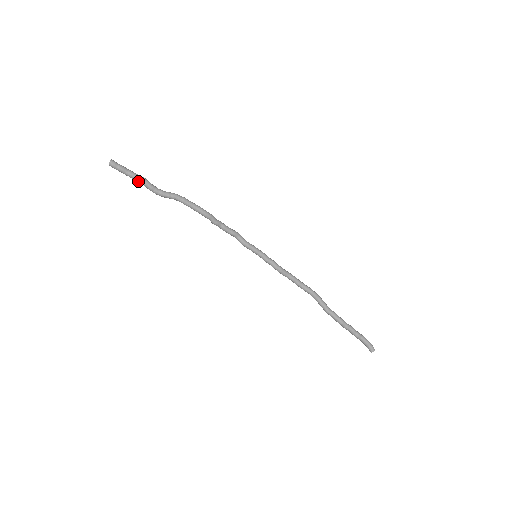
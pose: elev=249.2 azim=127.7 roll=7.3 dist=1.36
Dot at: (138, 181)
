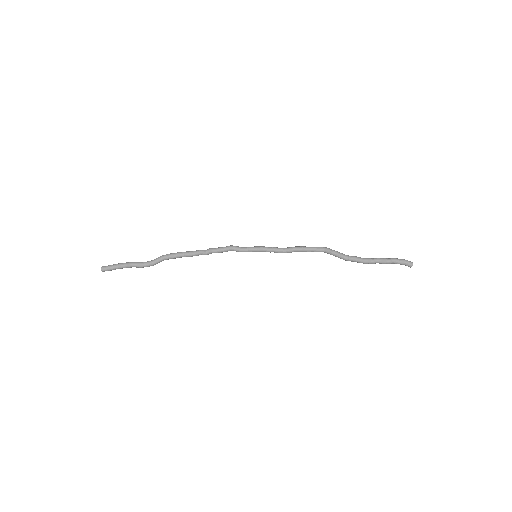
Dot at: occluded
